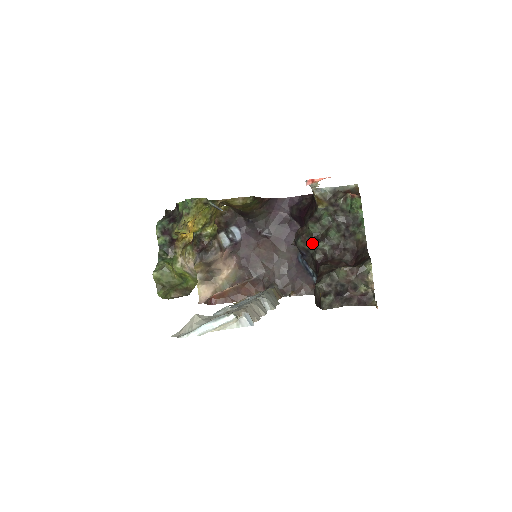
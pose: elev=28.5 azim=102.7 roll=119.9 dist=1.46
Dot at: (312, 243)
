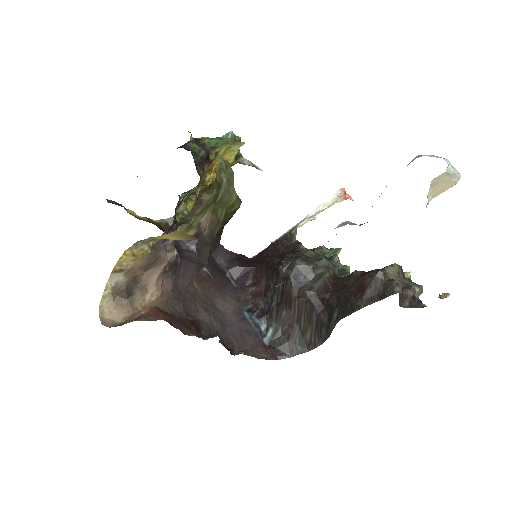
Dot at: (323, 259)
